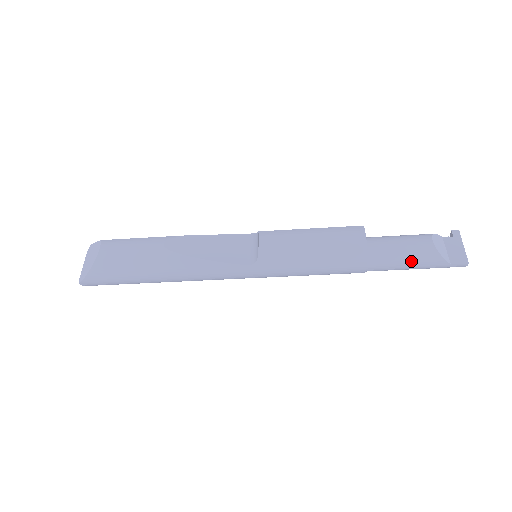
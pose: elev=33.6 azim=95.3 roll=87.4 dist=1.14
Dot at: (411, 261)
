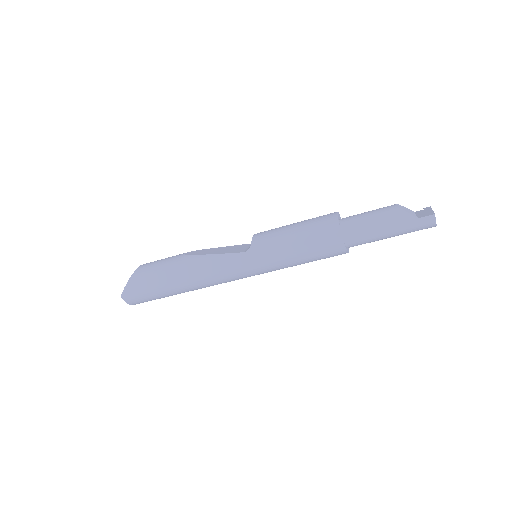
Dot at: (379, 221)
